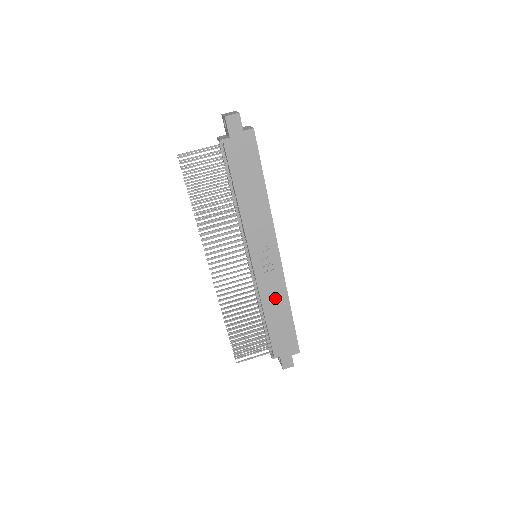
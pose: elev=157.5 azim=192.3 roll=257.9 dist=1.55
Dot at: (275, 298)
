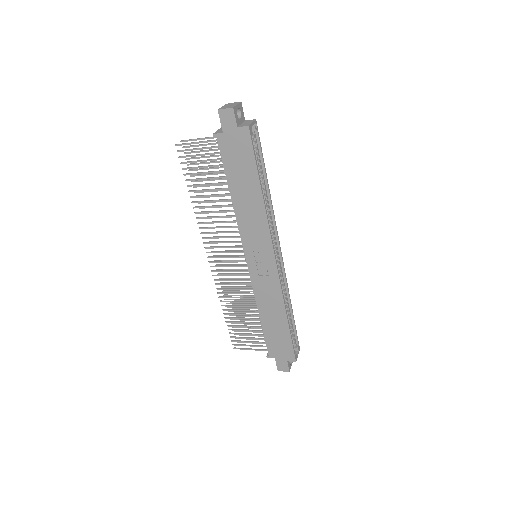
Dot at: (270, 303)
